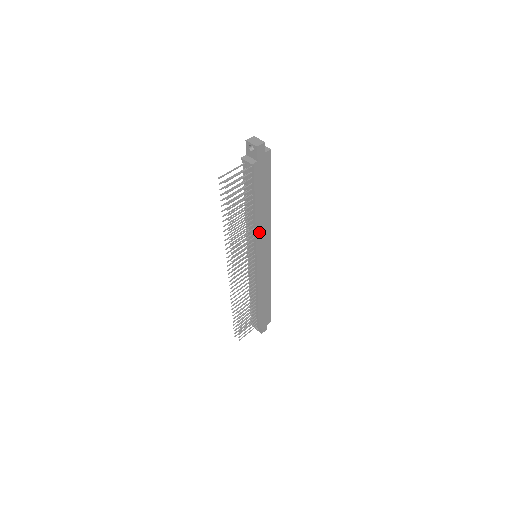
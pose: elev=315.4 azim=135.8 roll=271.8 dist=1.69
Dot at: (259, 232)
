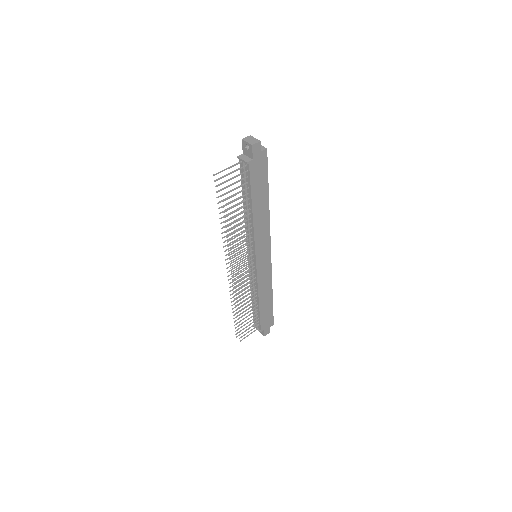
Dot at: (257, 231)
